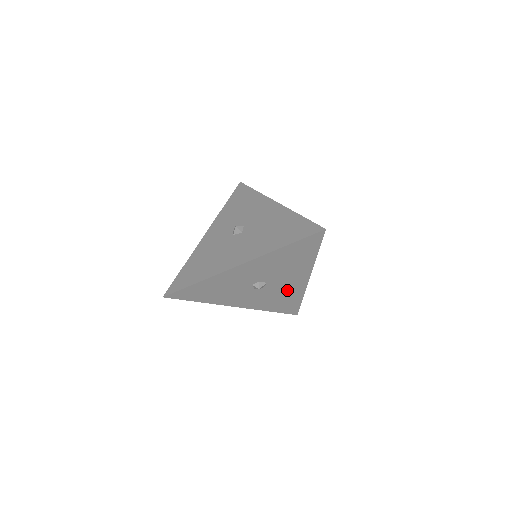
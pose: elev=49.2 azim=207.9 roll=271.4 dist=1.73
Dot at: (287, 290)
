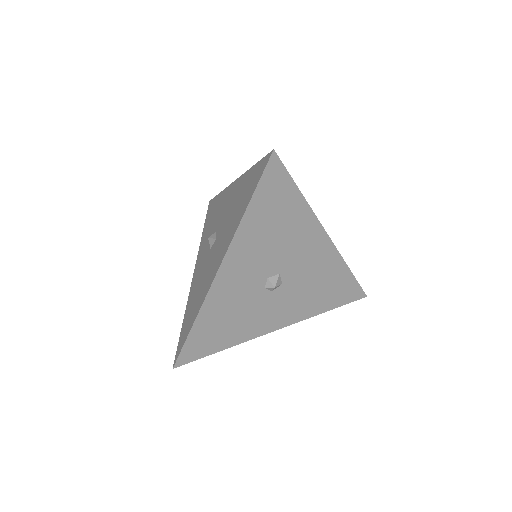
Dot at: (317, 269)
